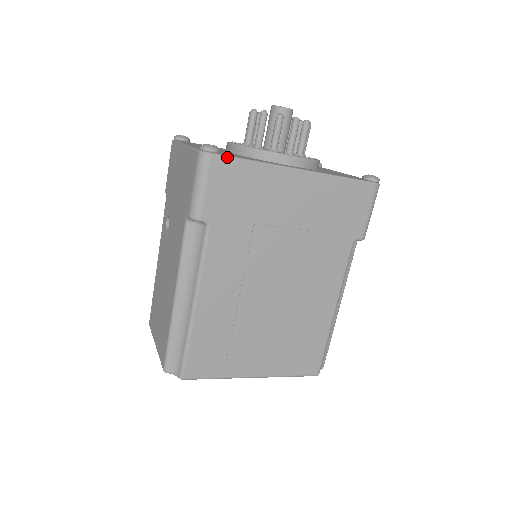
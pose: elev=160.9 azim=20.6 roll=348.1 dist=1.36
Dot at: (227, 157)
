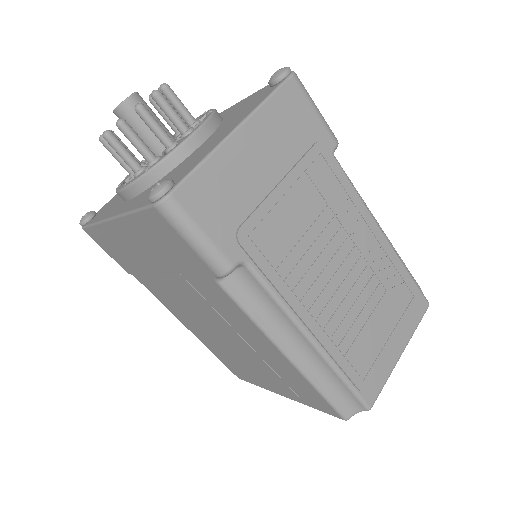
Dot at: (86, 227)
